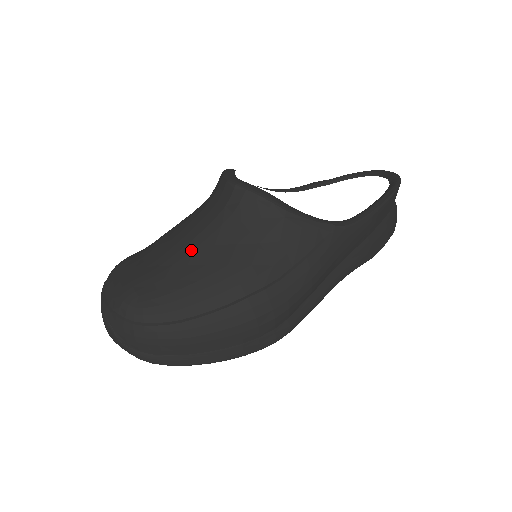
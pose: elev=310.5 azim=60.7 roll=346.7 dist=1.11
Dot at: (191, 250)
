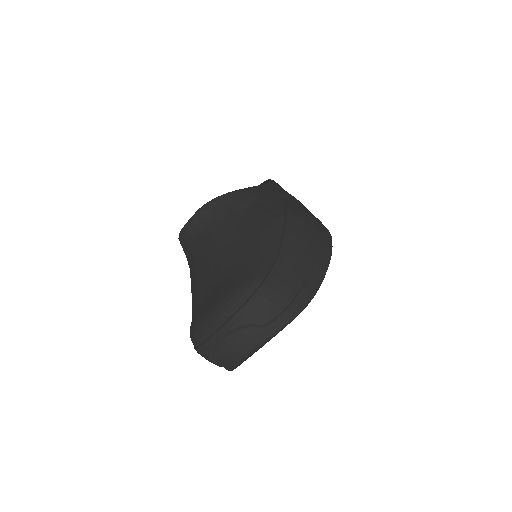
Dot at: (224, 249)
